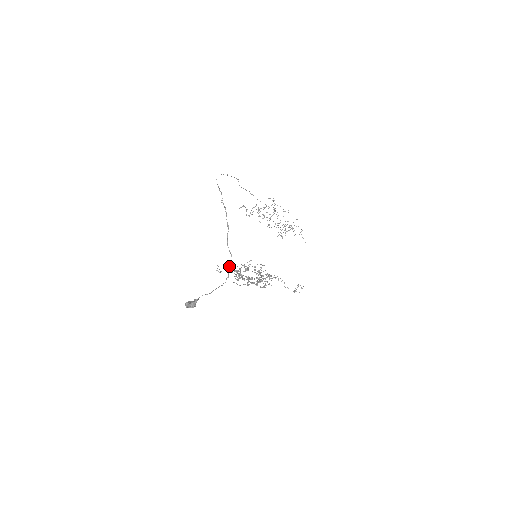
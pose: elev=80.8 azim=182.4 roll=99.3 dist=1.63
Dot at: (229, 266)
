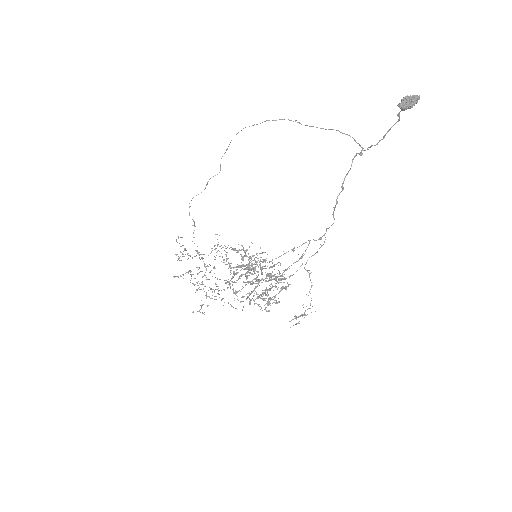
Dot at: (359, 144)
